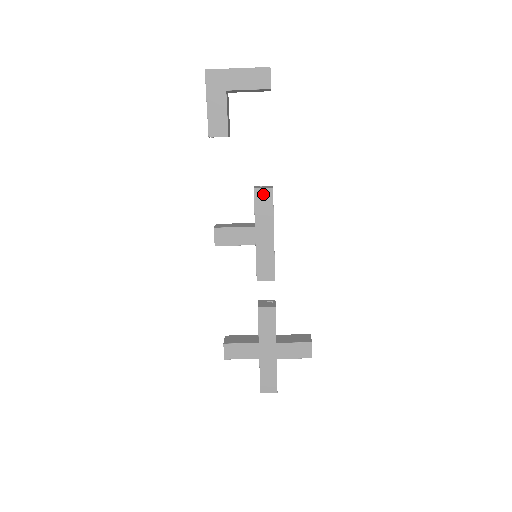
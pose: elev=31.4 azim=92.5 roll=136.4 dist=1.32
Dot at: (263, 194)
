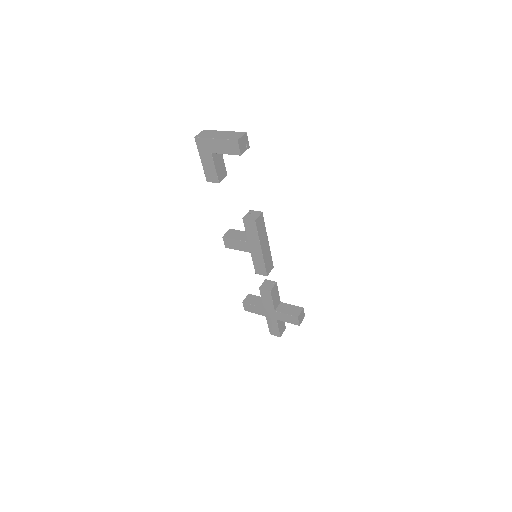
Dot at: (249, 223)
